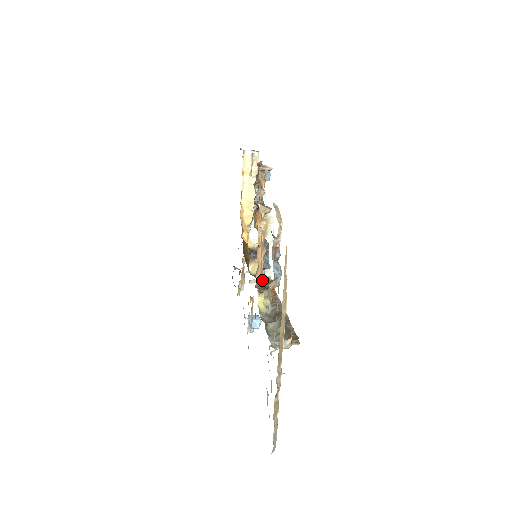
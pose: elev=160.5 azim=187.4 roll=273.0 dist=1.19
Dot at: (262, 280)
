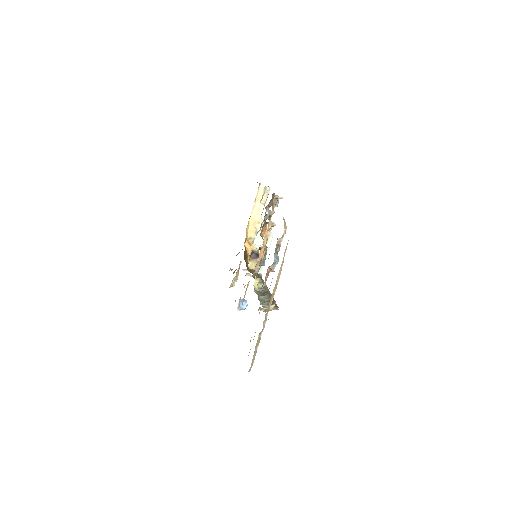
Dot at: occluded
